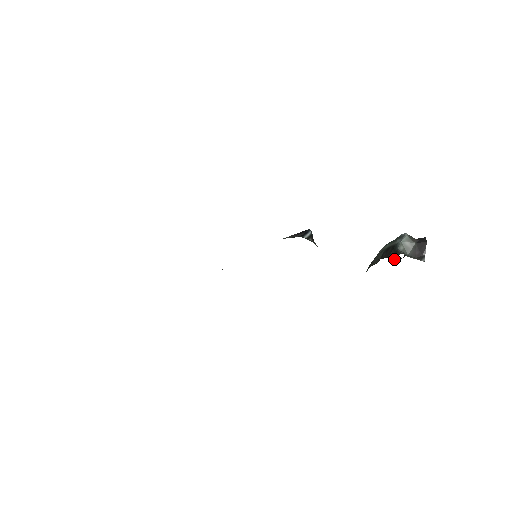
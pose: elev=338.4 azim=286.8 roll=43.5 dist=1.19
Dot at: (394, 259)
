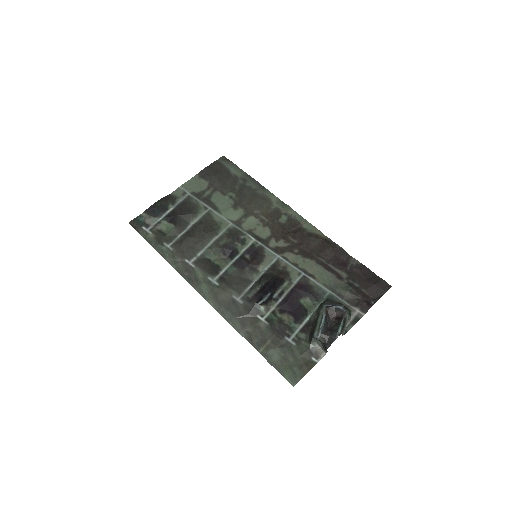
Dot at: (337, 311)
